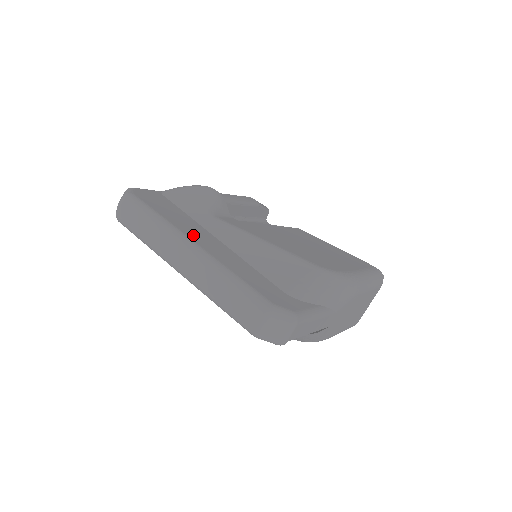
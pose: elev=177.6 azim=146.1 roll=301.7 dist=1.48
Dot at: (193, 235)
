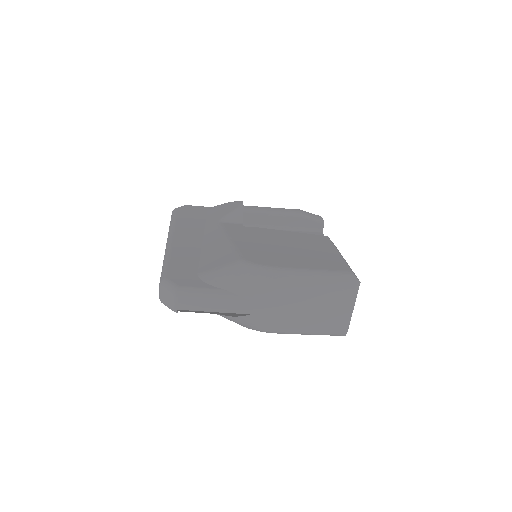
Dot at: (181, 233)
